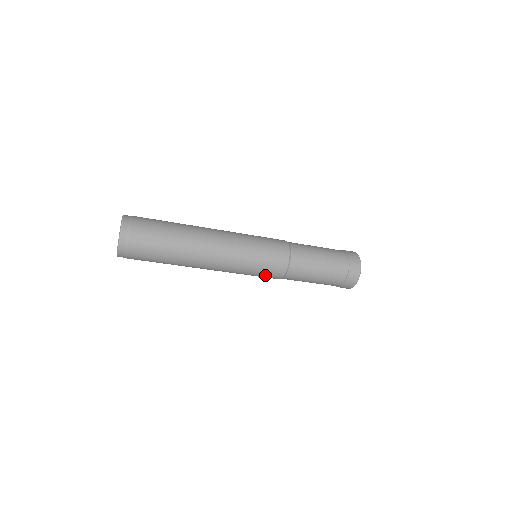
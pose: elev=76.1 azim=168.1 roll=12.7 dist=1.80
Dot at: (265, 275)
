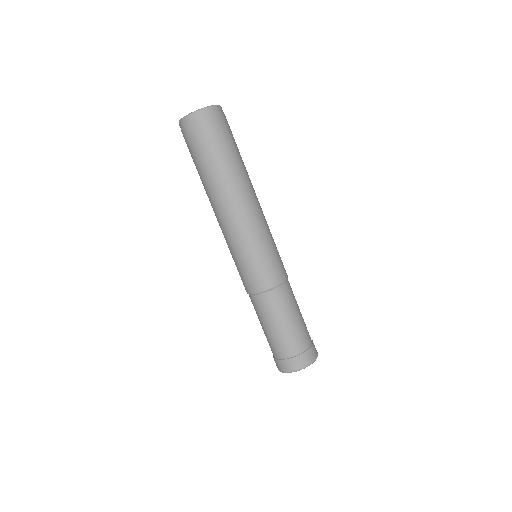
Dot at: (244, 274)
